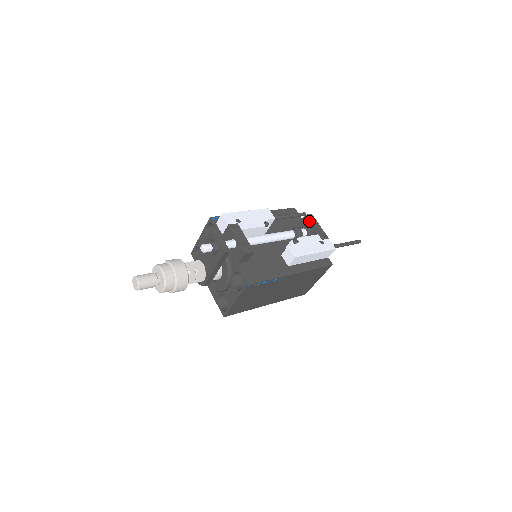
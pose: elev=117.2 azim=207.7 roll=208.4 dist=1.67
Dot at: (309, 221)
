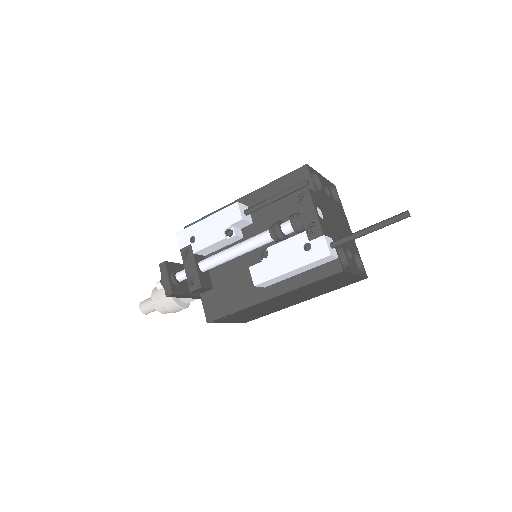
Dot at: occluded
